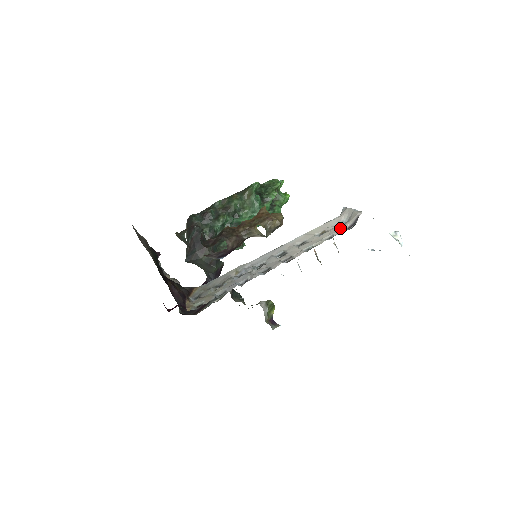
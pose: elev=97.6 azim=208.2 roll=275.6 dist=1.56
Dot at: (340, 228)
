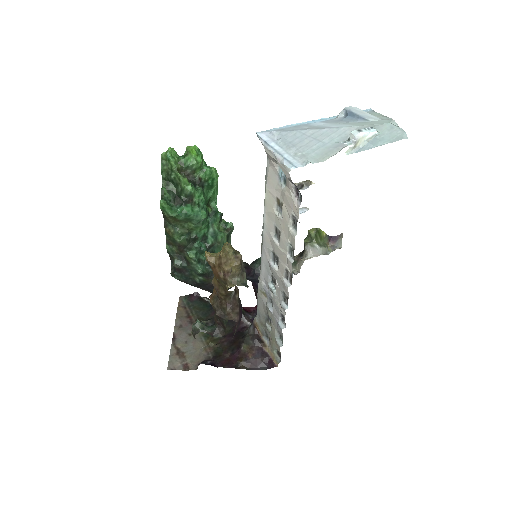
Dot at: (289, 199)
